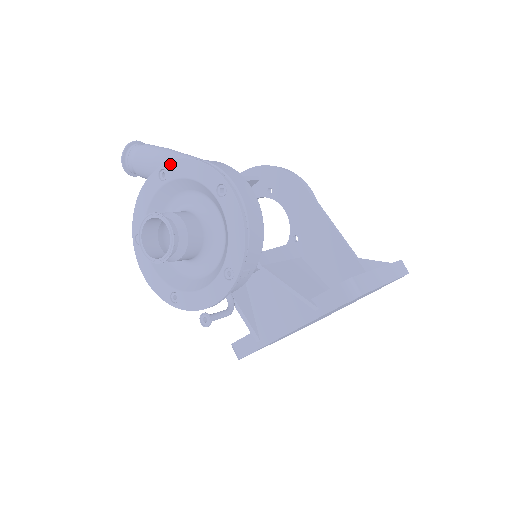
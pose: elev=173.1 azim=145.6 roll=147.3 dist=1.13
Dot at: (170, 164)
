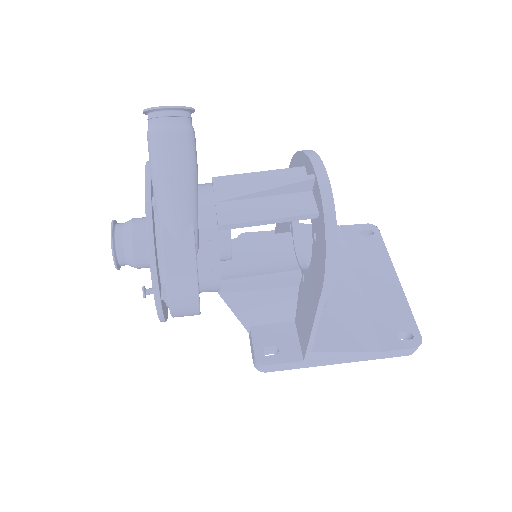
Dot at: (146, 215)
